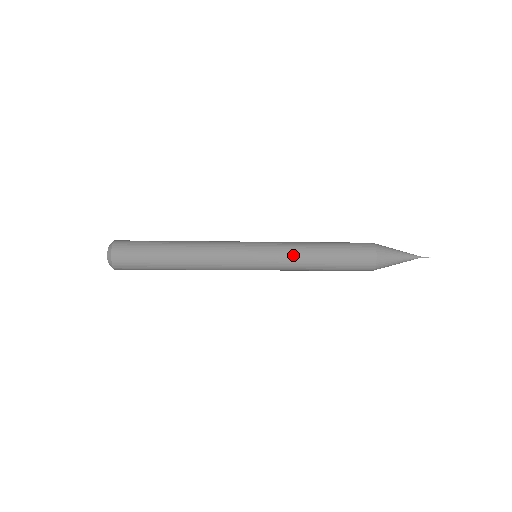
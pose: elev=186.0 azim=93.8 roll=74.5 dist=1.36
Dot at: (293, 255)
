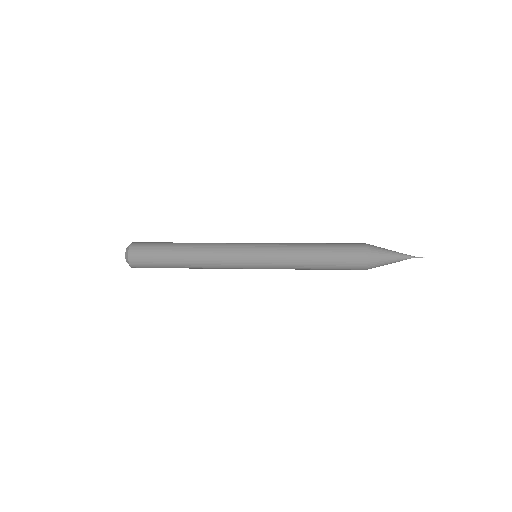
Dot at: (288, 268)
